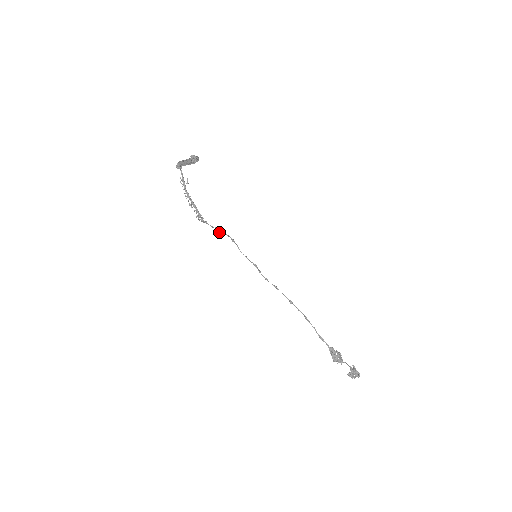
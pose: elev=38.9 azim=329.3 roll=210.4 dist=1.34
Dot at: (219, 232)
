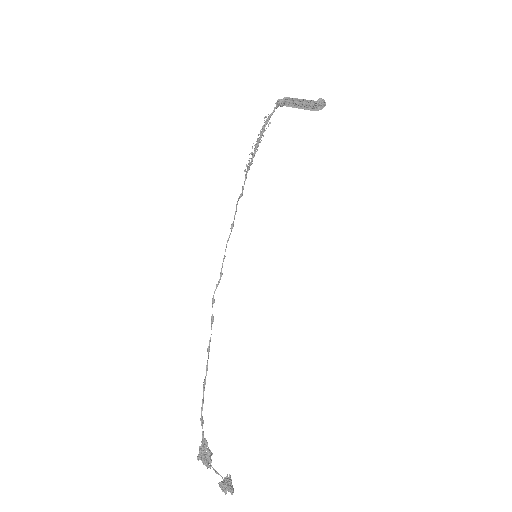
Dot at: (237, 202)
